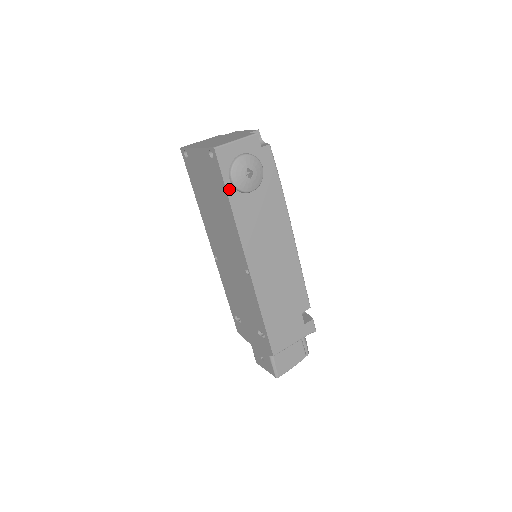
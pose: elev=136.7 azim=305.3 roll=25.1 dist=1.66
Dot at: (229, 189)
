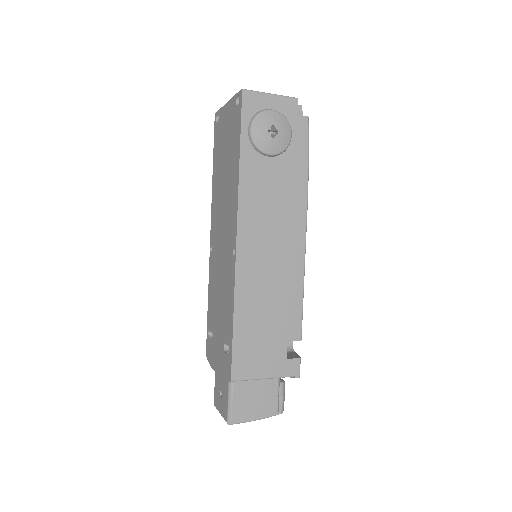
Dot at: (244, 141)
